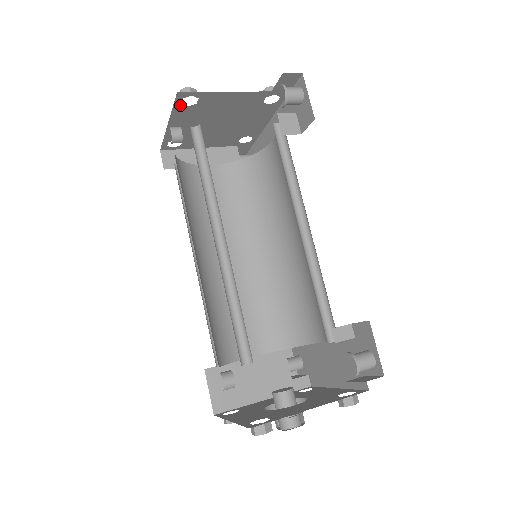
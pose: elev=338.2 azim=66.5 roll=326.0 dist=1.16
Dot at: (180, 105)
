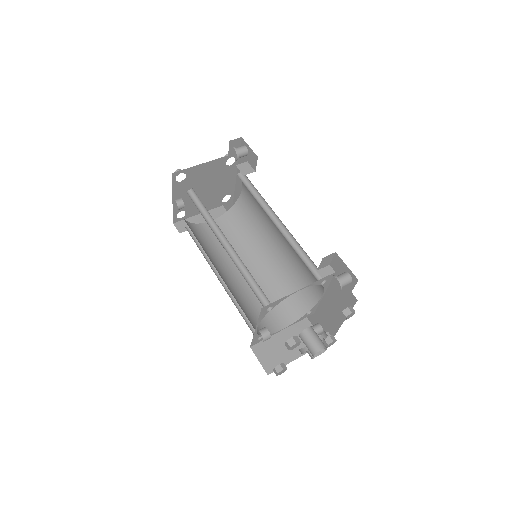
Dot at: (176, 182)
